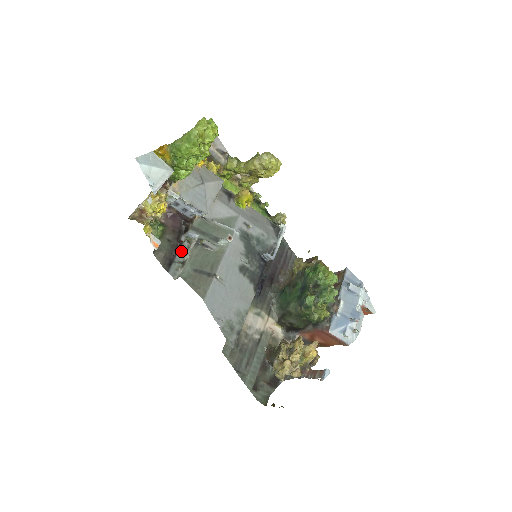
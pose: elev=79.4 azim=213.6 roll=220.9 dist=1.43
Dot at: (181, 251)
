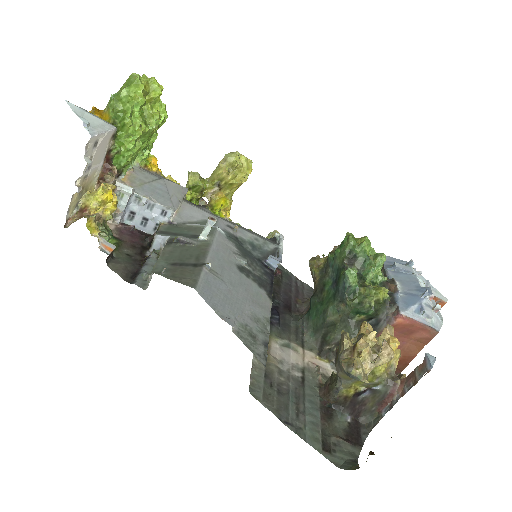
Dot at: (148, 263)
